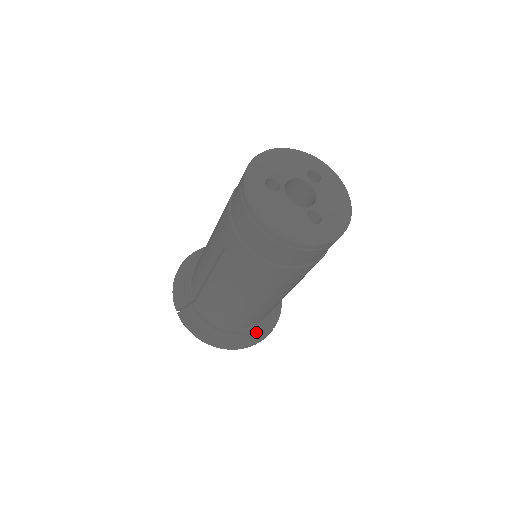
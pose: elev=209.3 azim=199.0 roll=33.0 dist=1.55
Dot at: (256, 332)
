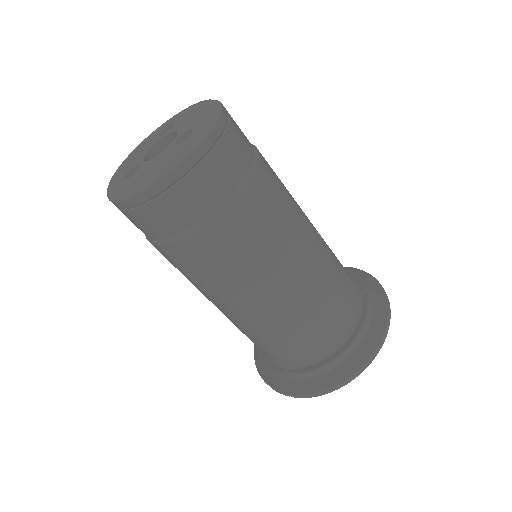
Dot at: (371, 317)
